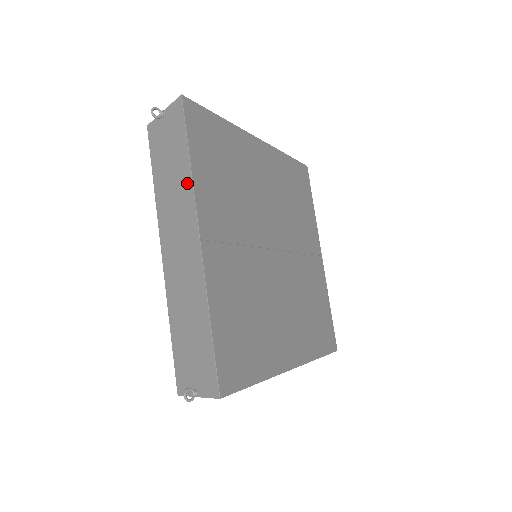
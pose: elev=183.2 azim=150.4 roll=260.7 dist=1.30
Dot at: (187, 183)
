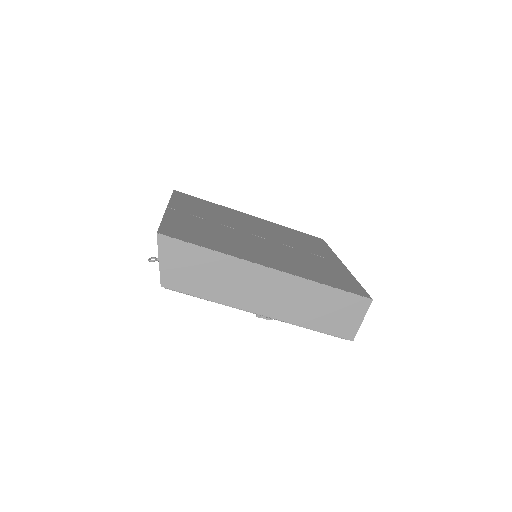
Dot at: occluded
